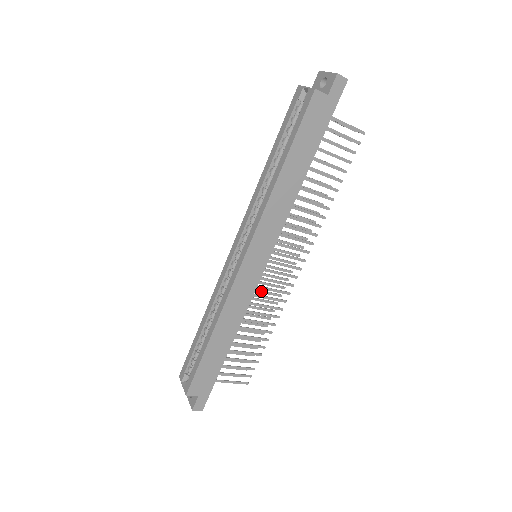
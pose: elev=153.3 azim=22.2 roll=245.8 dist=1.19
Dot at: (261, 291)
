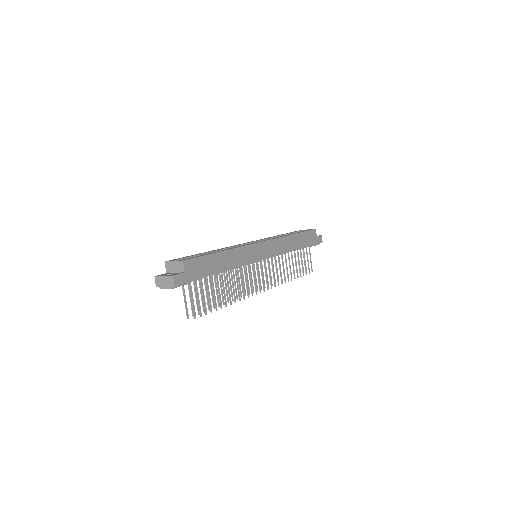
Dot at: (239, 279)
